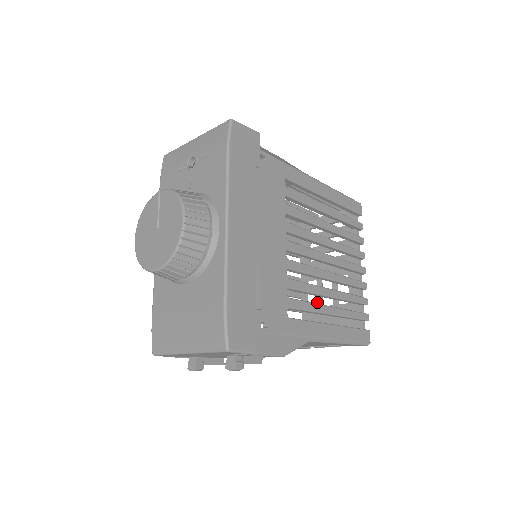
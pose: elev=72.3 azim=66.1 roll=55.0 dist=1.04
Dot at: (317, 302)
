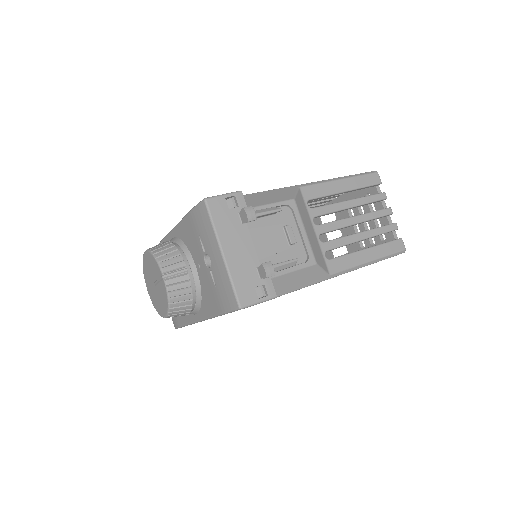
Dot at: occluded
